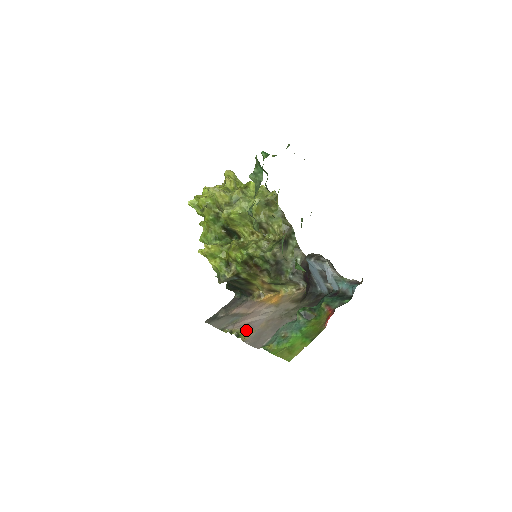
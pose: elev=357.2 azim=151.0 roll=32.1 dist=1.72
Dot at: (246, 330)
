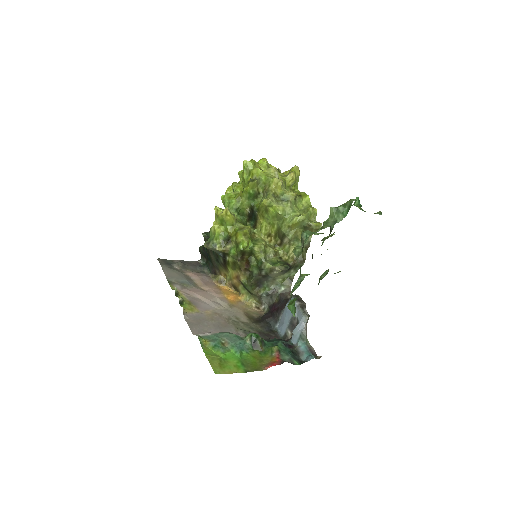
Dot at: (191, 304)
